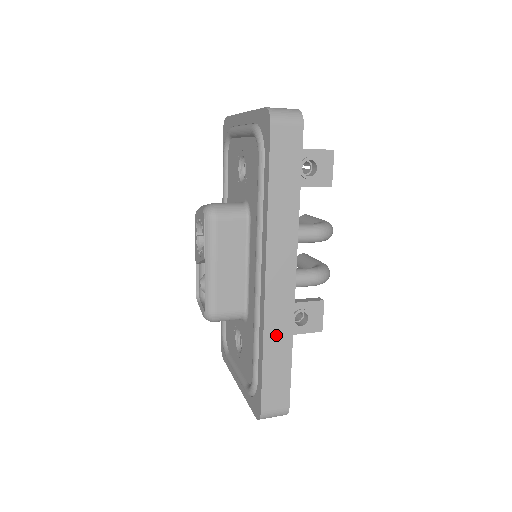
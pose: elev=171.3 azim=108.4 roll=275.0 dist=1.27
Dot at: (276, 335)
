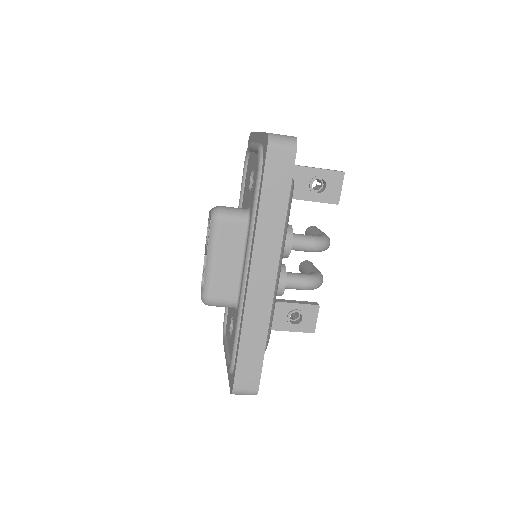
Dot at: (253, 325)
